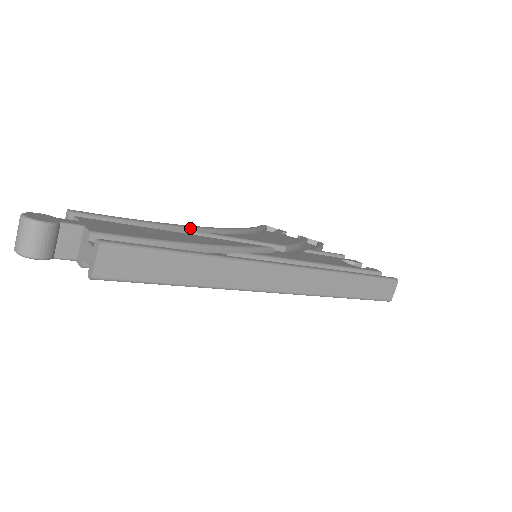
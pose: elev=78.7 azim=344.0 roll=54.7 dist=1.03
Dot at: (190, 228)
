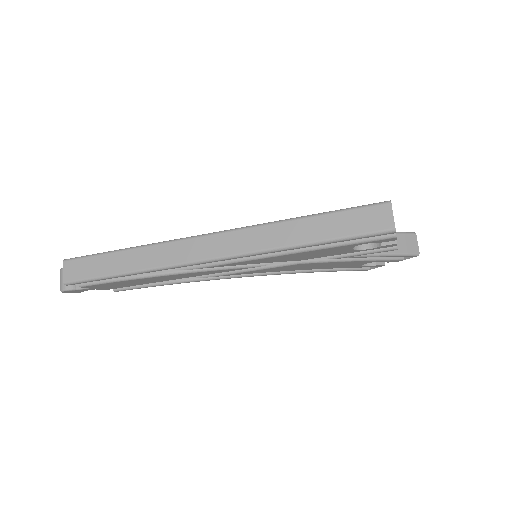
Dot at: occluded
